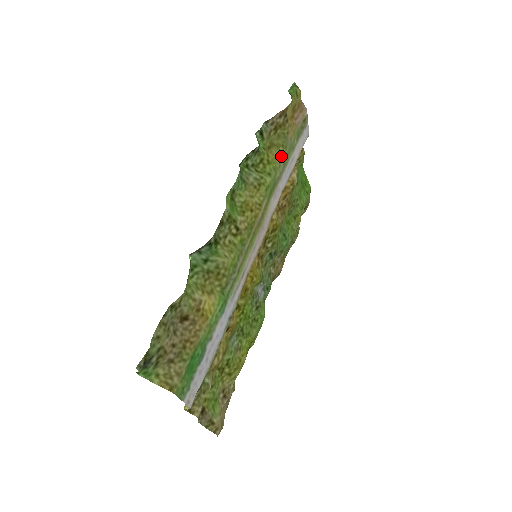
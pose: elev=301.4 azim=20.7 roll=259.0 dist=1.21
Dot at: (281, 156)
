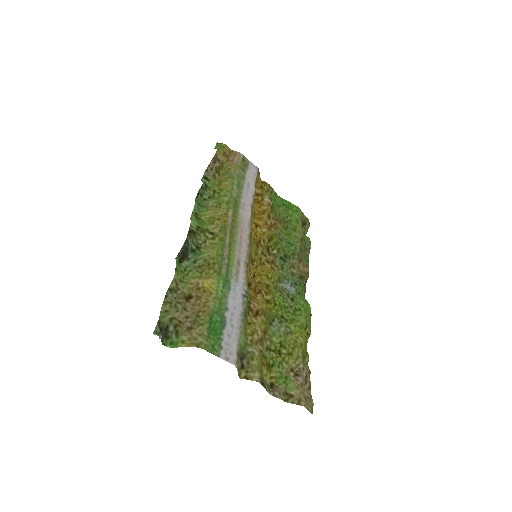
Dot at: (231, 183)
